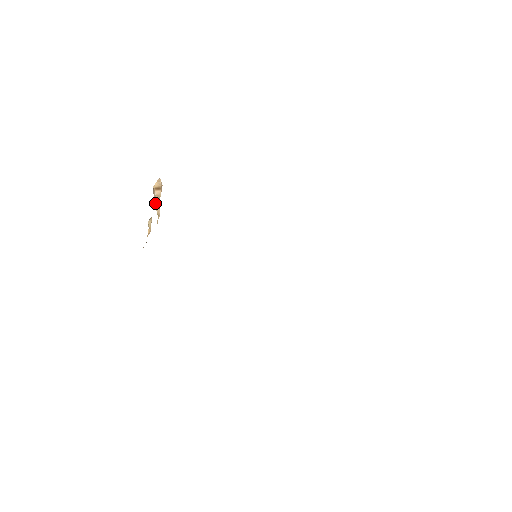
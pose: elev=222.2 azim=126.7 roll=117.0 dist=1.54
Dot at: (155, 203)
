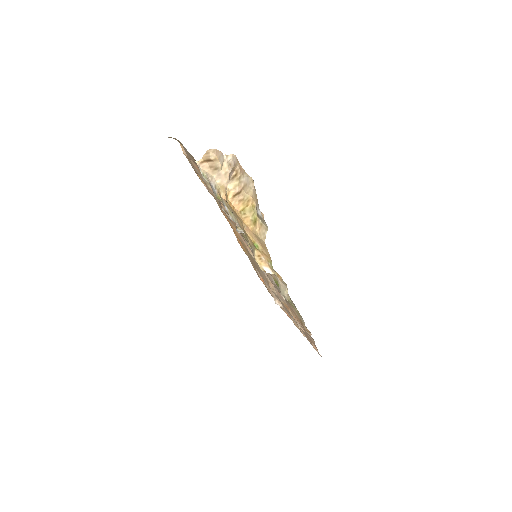
Dot at: (213, 174)
